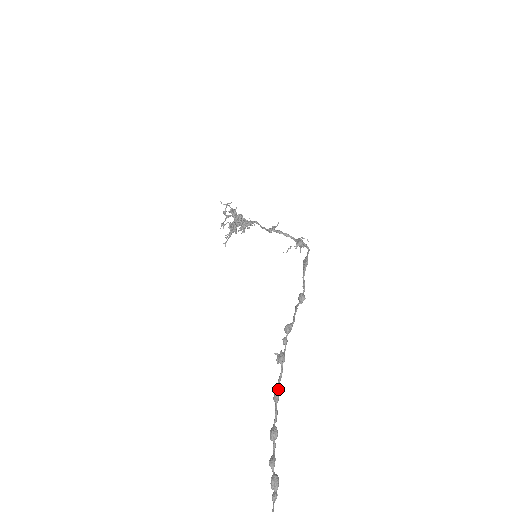
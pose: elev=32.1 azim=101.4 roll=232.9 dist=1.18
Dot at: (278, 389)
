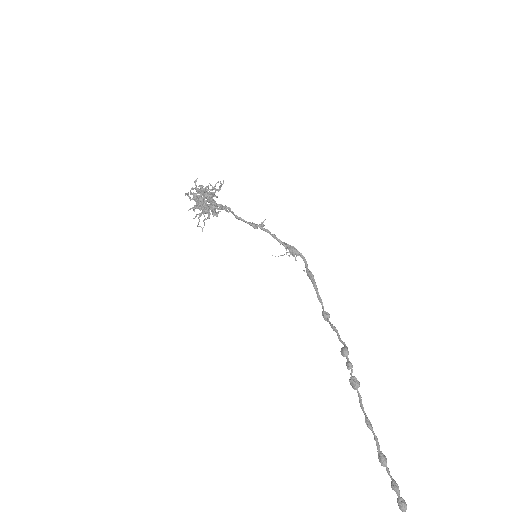
Dot at: occluded
